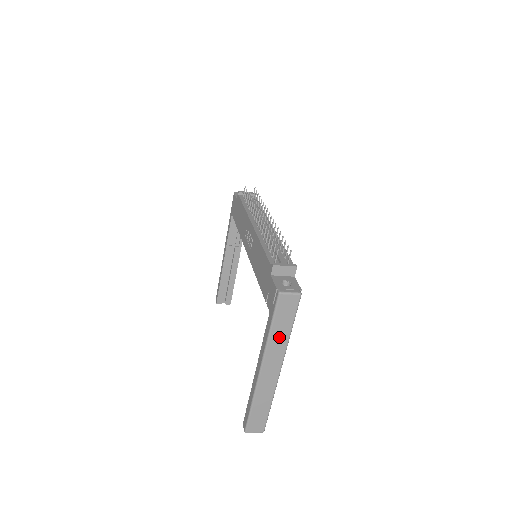
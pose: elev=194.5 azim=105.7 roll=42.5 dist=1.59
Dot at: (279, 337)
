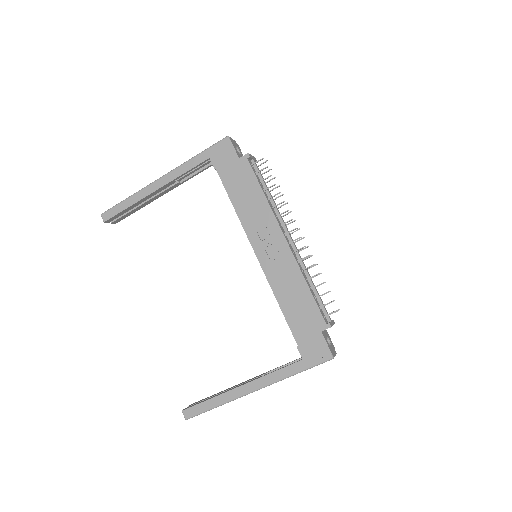
Dot at: occluded
